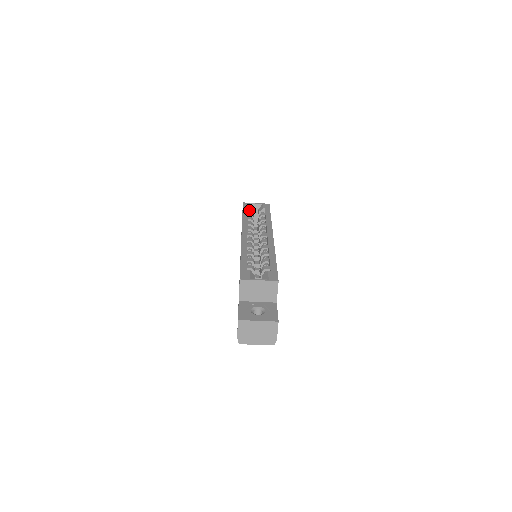
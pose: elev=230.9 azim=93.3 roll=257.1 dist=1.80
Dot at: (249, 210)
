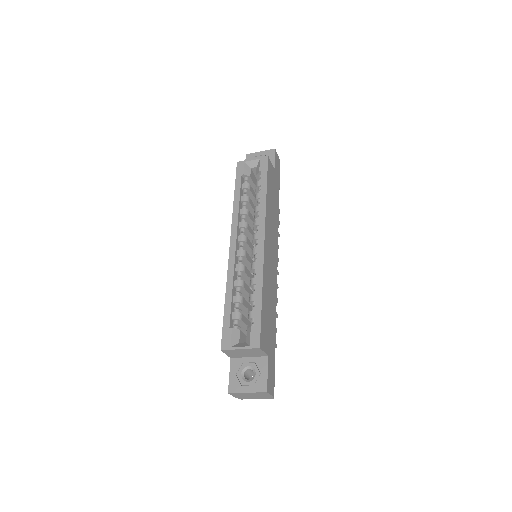
Dot at: (244, 176)
